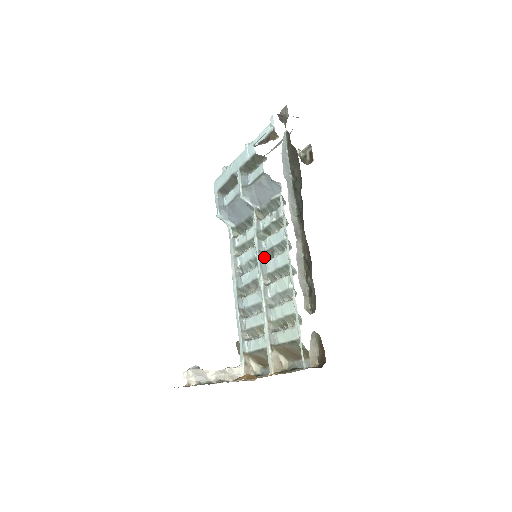
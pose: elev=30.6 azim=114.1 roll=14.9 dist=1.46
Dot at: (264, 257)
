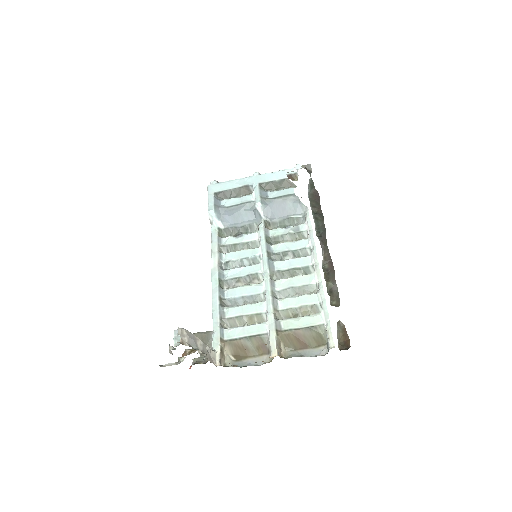
Dot at: (271, 258)
